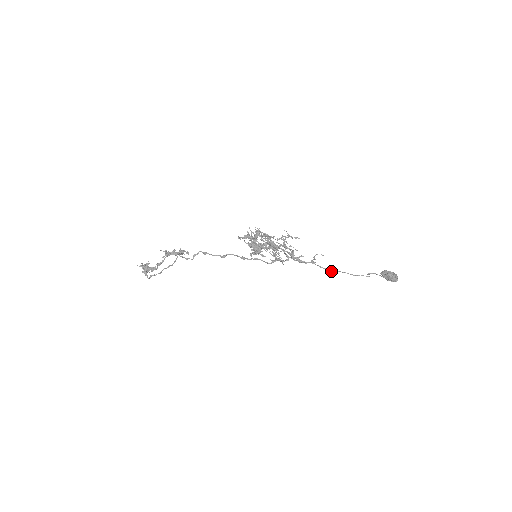
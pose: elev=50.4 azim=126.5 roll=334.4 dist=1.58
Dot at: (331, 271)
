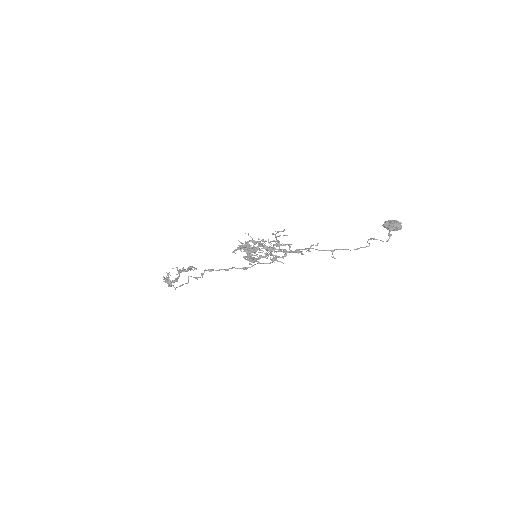
Dot at: occluded
